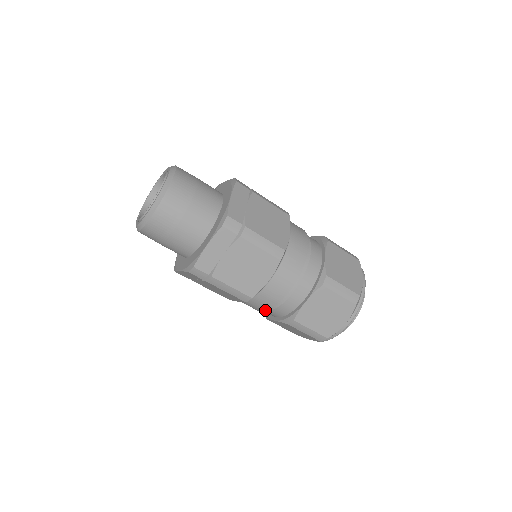
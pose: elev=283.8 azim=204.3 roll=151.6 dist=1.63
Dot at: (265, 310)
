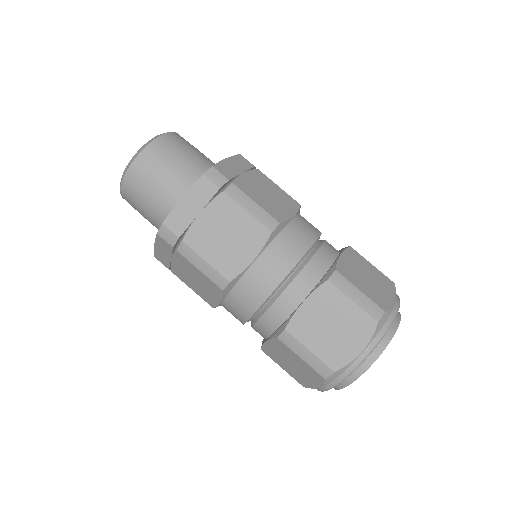
Dot at: (251, 315)
